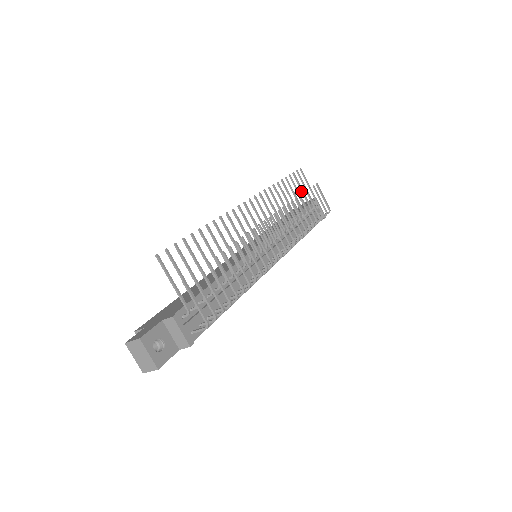
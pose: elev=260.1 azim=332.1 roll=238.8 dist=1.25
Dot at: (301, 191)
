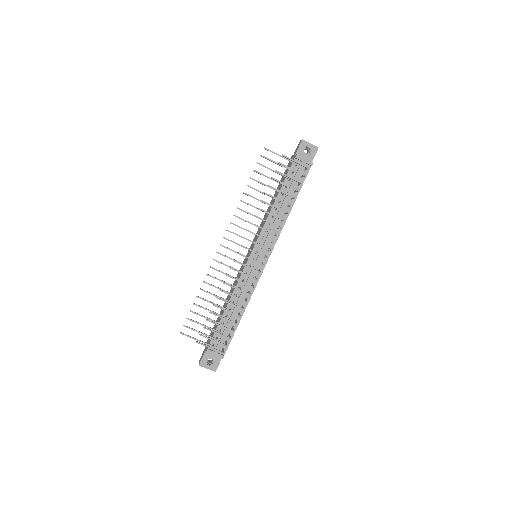
Dot at: occluded
